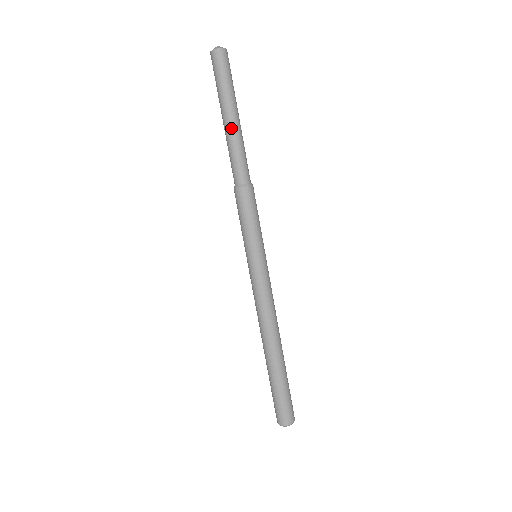
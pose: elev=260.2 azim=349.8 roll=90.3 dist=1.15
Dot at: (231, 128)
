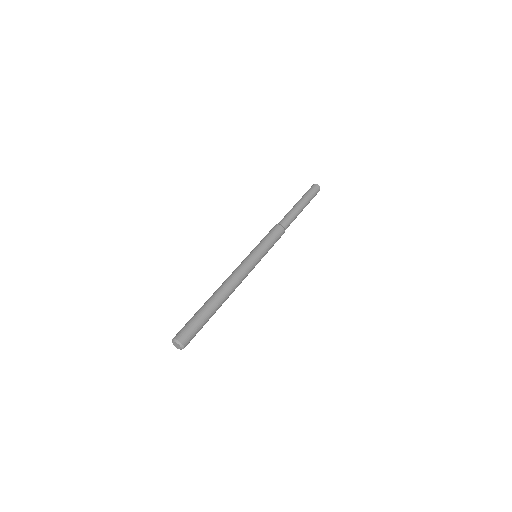
Dot at: (294, 206)
